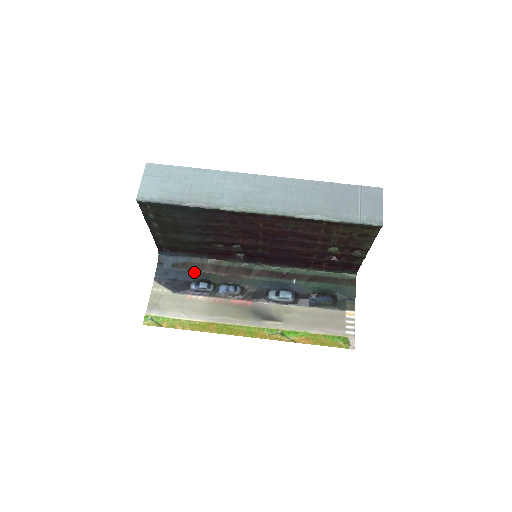
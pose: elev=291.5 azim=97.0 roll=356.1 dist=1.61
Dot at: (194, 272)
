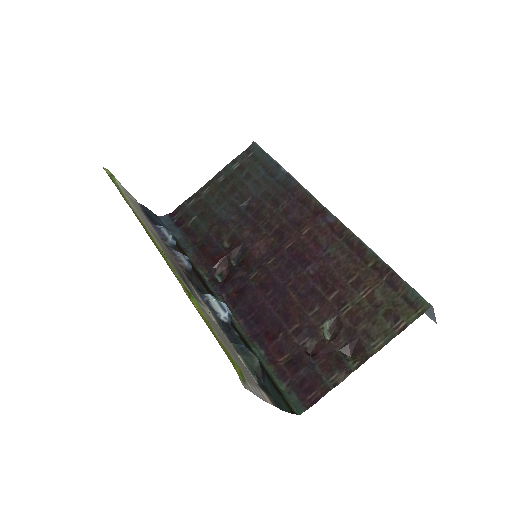
Dot at: occluded
